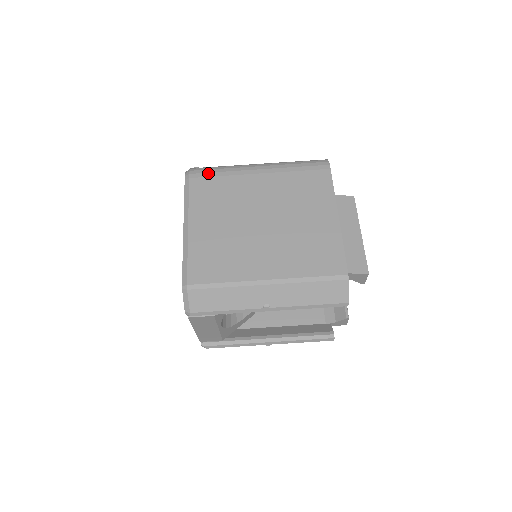
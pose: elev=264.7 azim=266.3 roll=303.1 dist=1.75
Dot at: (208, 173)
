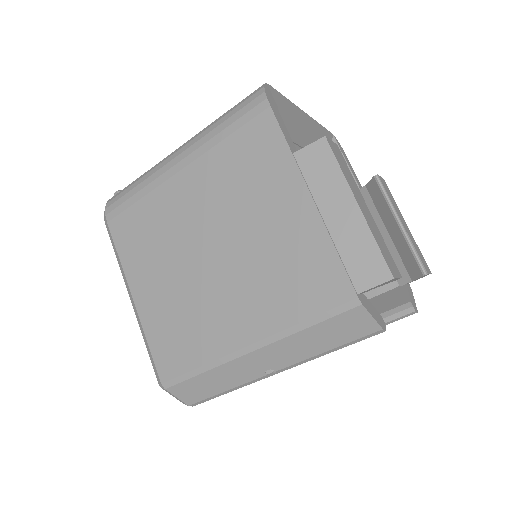
Dot at: (123, 203)
